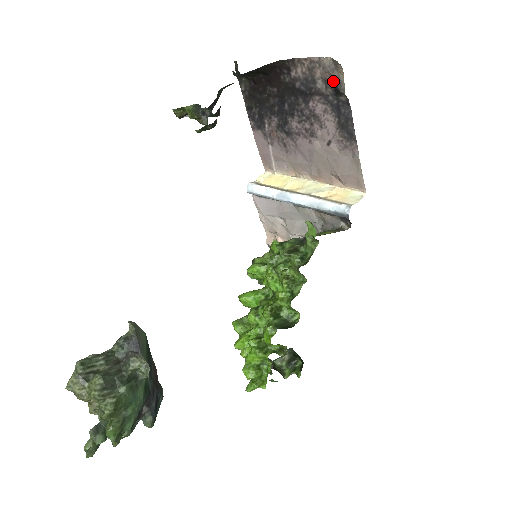
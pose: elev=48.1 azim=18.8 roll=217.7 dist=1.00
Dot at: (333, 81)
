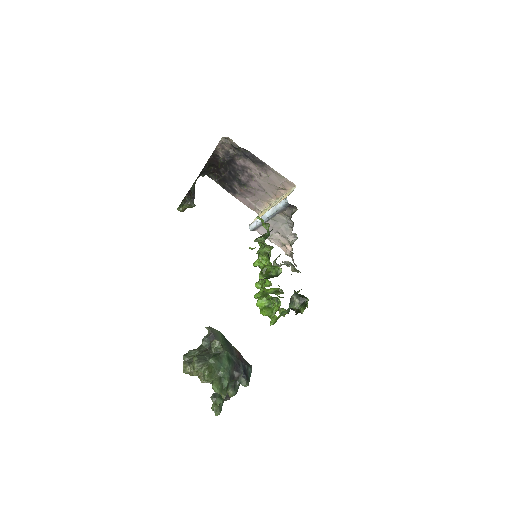
Dot at: (232, 146)
